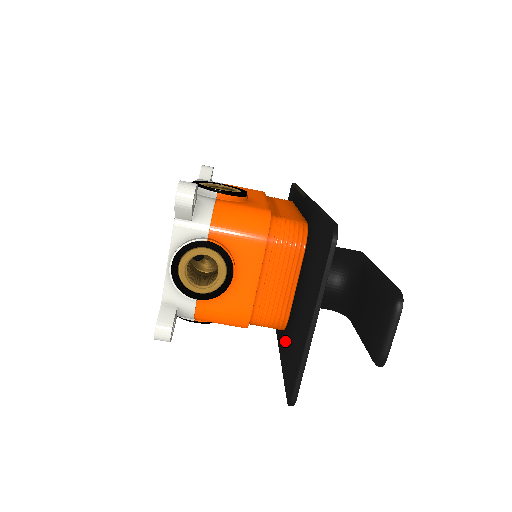
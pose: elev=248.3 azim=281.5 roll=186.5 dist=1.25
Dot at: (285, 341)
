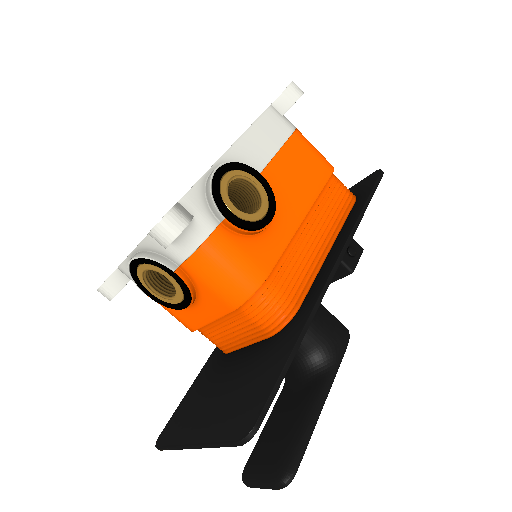
Dot at: (212, 365)
